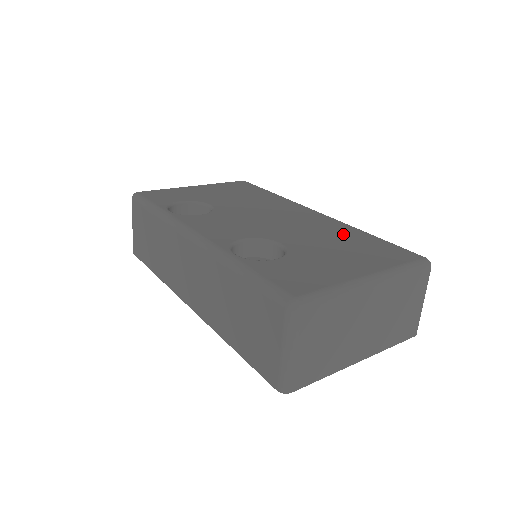
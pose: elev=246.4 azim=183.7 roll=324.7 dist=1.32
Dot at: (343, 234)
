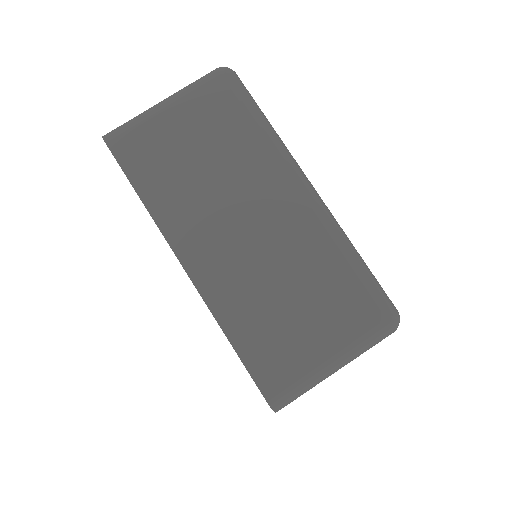
Dot at: occluded
